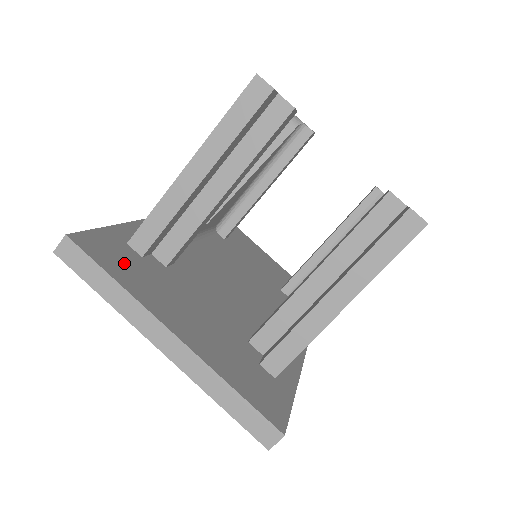
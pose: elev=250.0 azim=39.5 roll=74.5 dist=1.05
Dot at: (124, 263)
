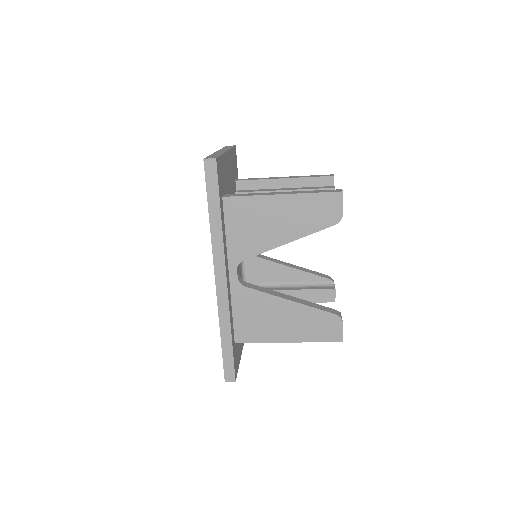
Dot at: (237, 354)
